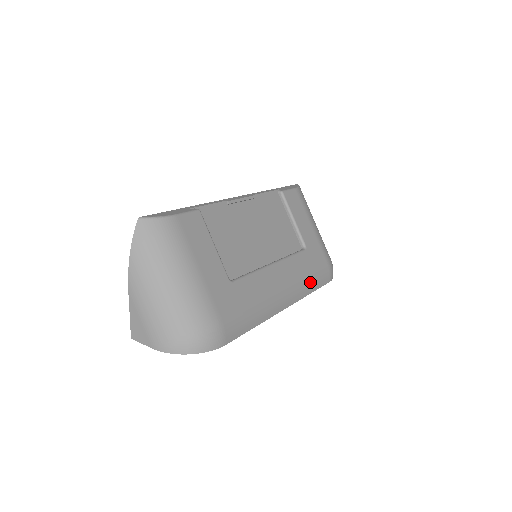
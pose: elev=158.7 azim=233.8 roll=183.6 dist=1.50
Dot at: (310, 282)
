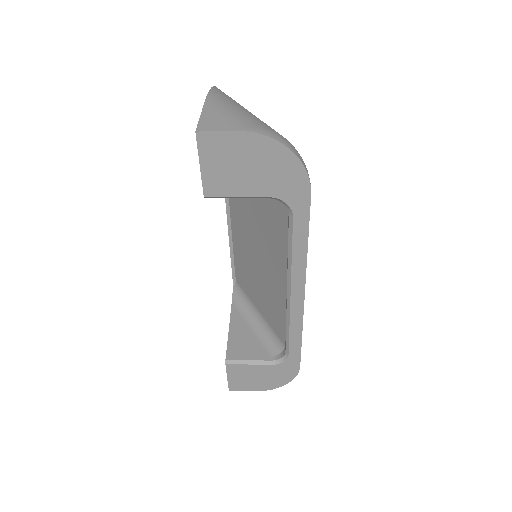
Dot at: occluded
